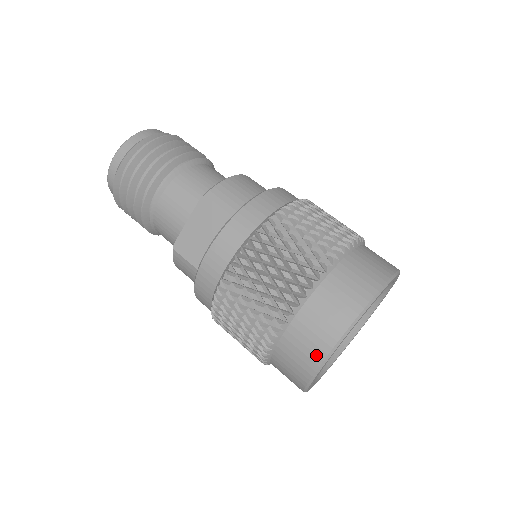
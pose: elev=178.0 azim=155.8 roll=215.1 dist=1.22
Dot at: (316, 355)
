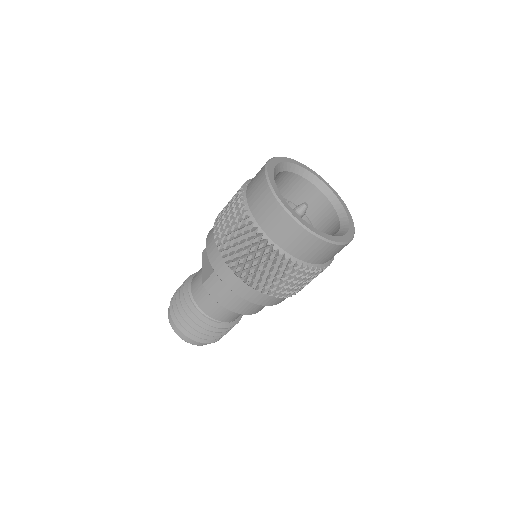
Dot at: (263, 186)
